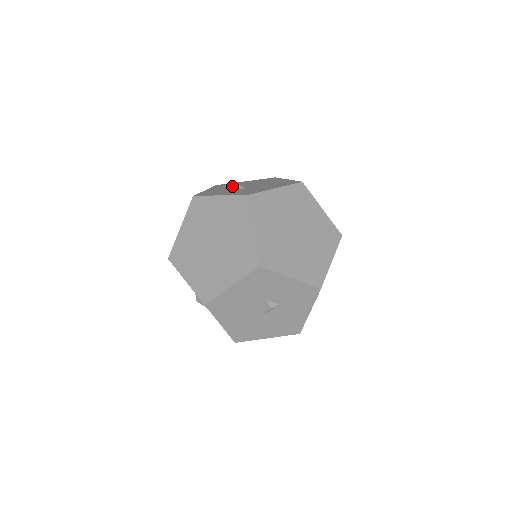
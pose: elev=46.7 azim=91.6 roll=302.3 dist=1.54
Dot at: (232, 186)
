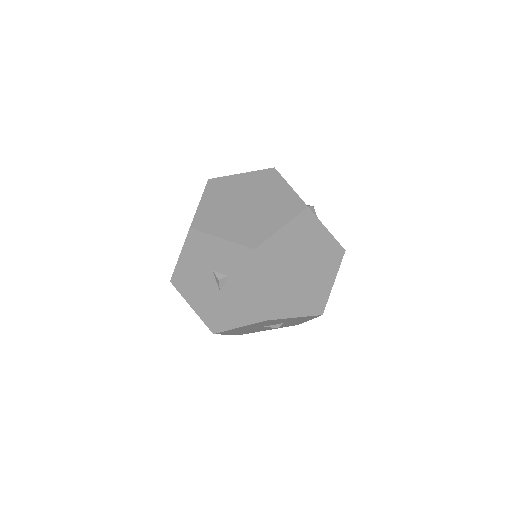
Dot at: occluded
